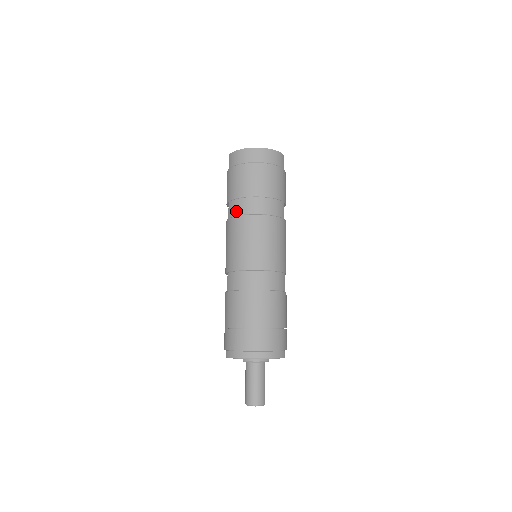
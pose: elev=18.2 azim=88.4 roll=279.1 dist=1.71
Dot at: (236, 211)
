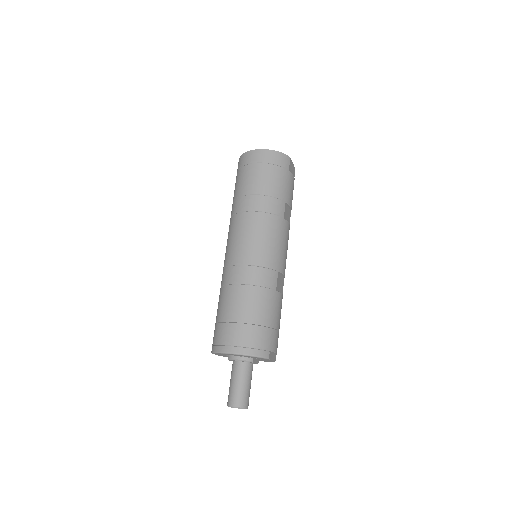
Dot at: (235, 210)
